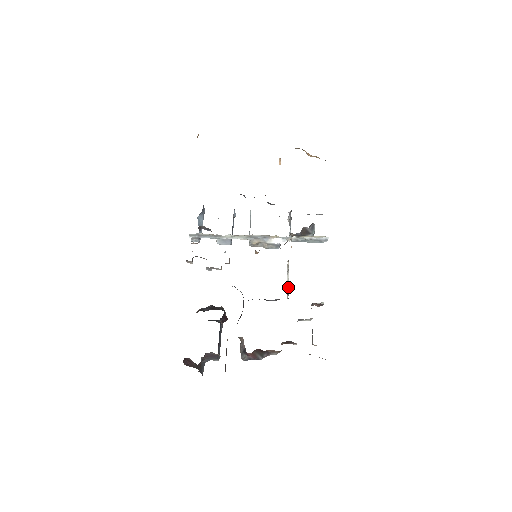
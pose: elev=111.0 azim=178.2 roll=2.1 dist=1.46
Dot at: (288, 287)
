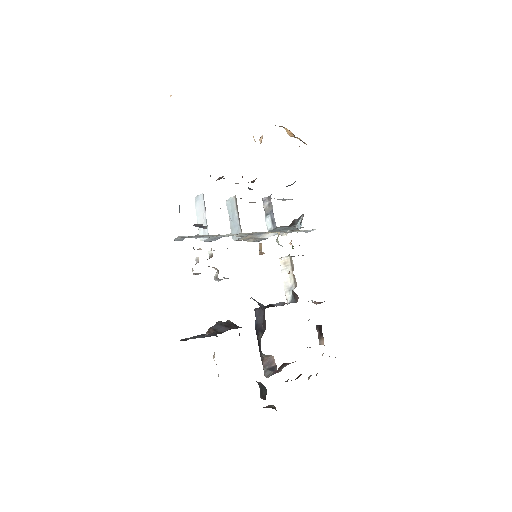
Dot at: (289, 287)
